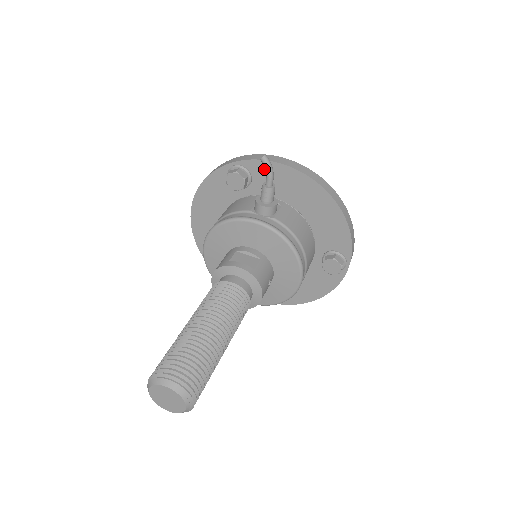
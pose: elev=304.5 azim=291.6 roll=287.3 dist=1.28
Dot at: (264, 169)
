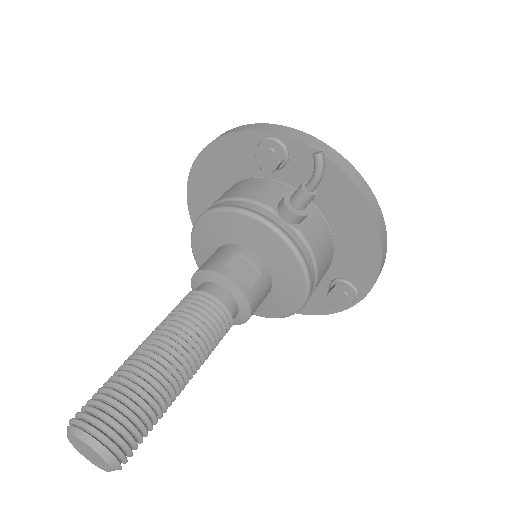
Dot at: (309, 159)
